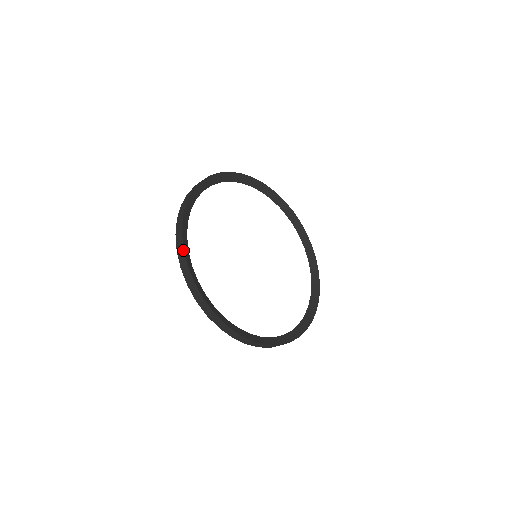
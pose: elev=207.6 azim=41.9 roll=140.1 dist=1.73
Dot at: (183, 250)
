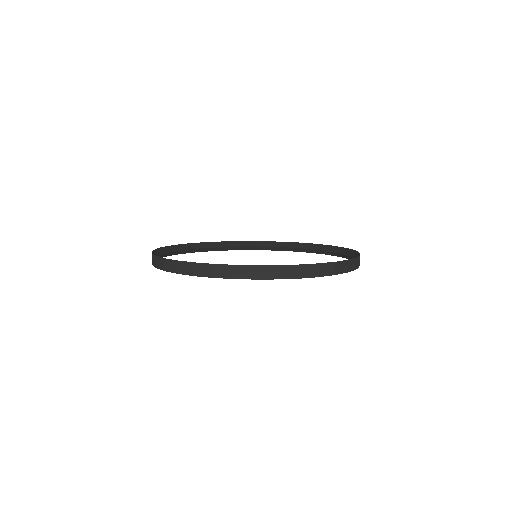
Dot at: (186, 244)
